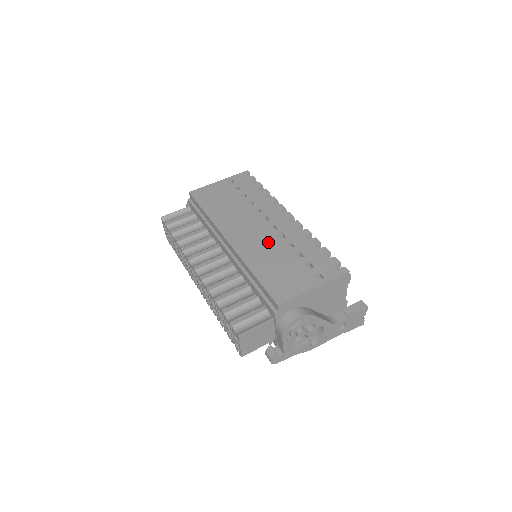
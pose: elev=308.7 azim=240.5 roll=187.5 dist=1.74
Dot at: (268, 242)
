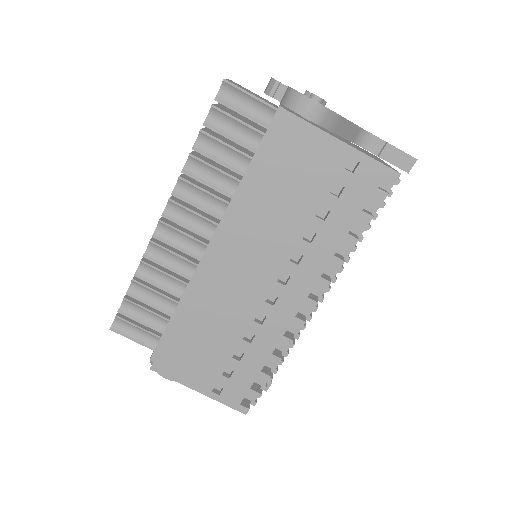
Dot at: (239, 308)
